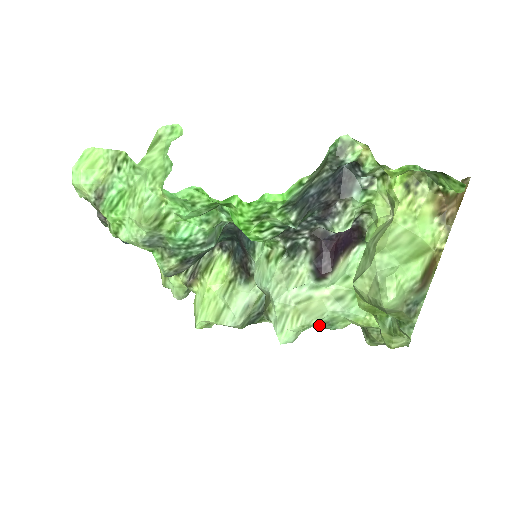
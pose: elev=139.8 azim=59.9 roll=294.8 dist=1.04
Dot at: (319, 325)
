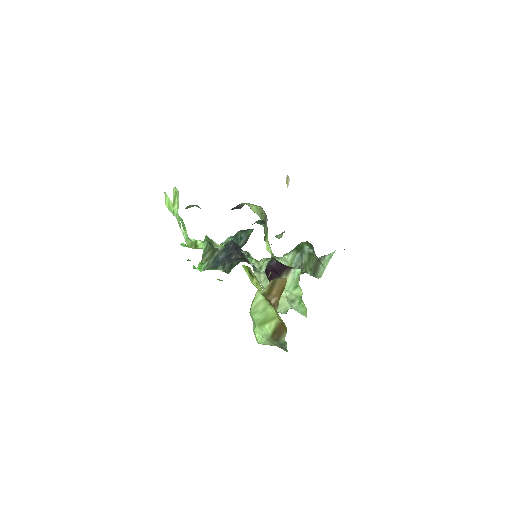
Dot at: occluded
